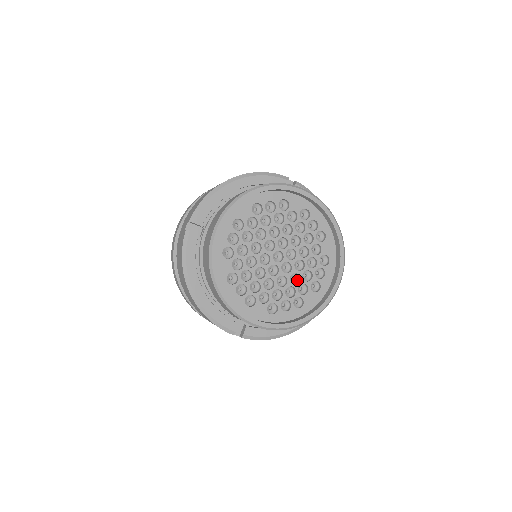
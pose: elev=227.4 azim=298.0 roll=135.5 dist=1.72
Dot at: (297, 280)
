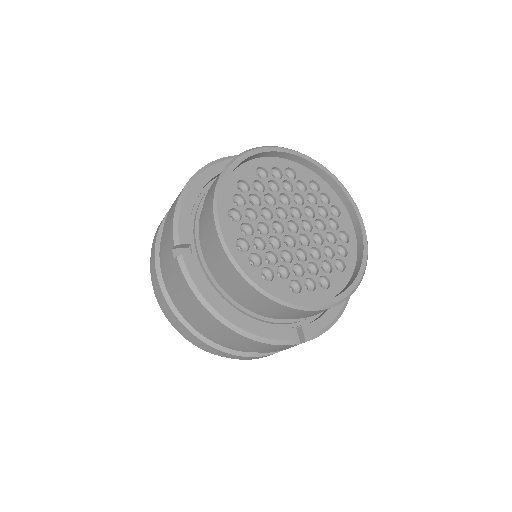
Dot at: (285, 263)
